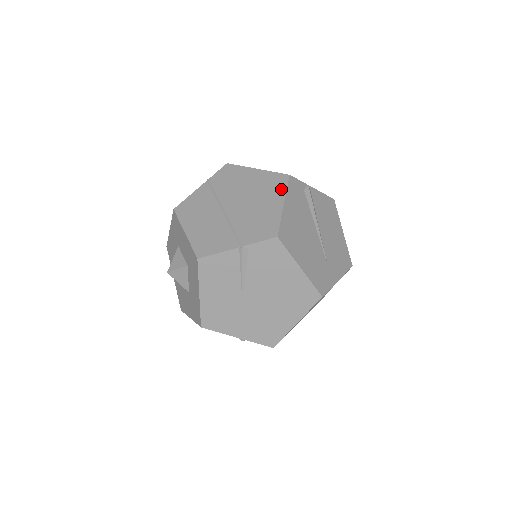
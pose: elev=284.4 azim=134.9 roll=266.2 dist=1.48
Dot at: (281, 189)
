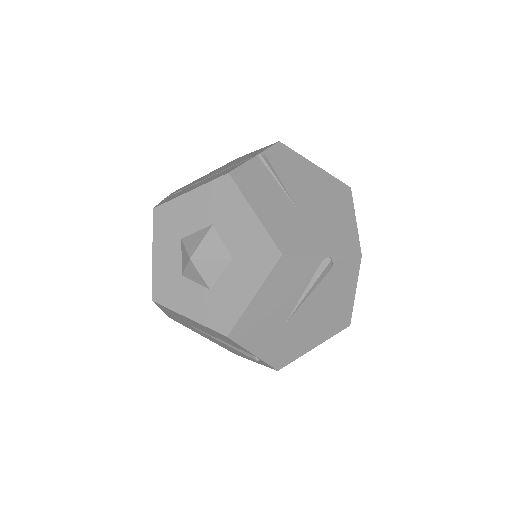
Dot at: occluded
